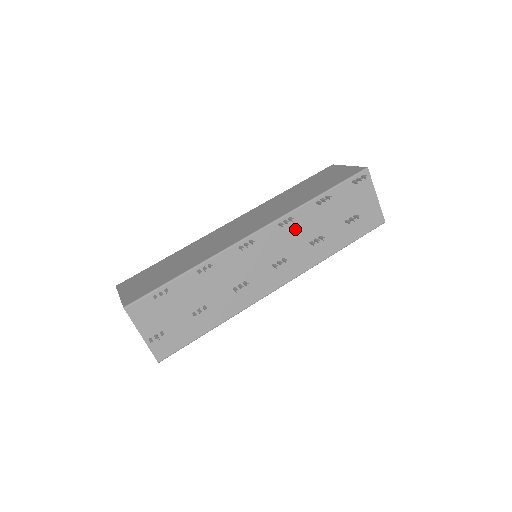
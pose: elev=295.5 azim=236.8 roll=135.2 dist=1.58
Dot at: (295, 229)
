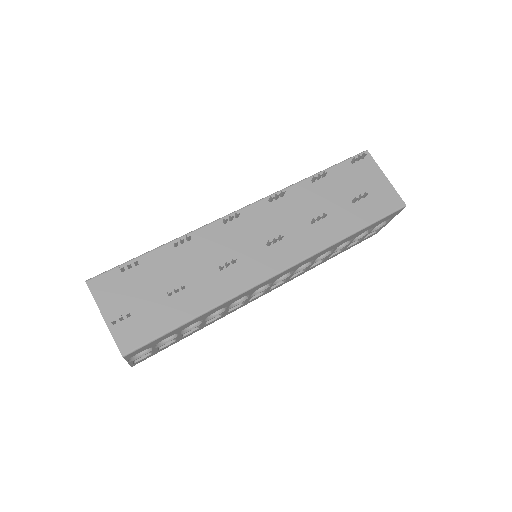
Dot at: (290, 207)
